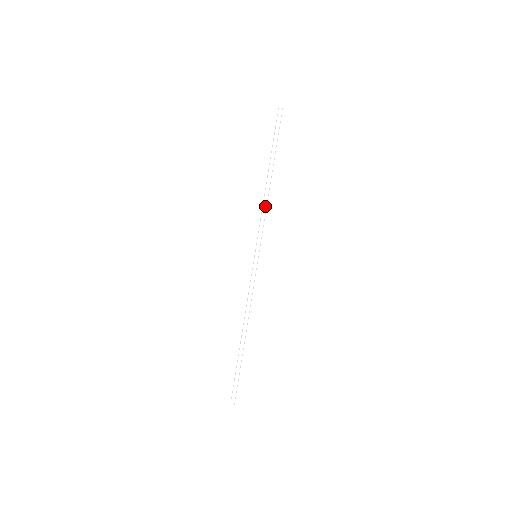
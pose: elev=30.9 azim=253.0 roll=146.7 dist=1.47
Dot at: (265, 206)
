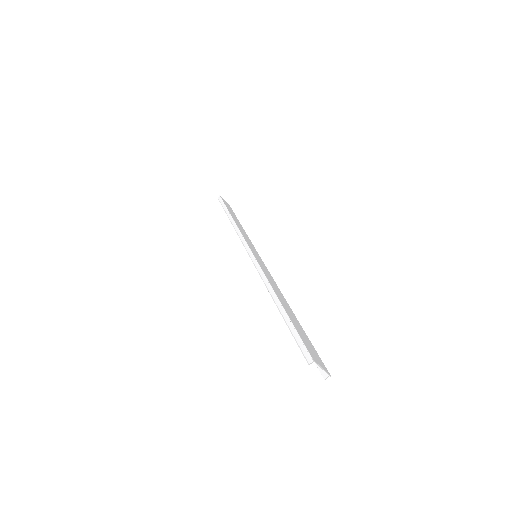
Dot at: (237, 229)
